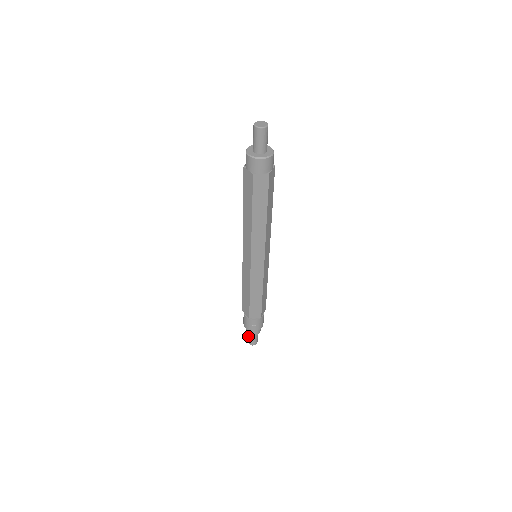
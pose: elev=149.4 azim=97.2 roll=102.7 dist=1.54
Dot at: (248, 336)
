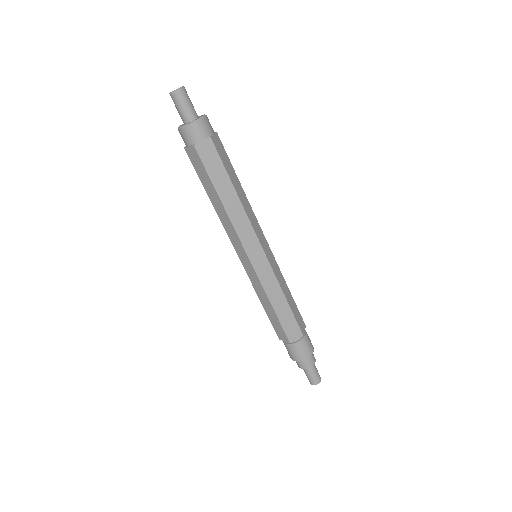
Dot at: occluded
